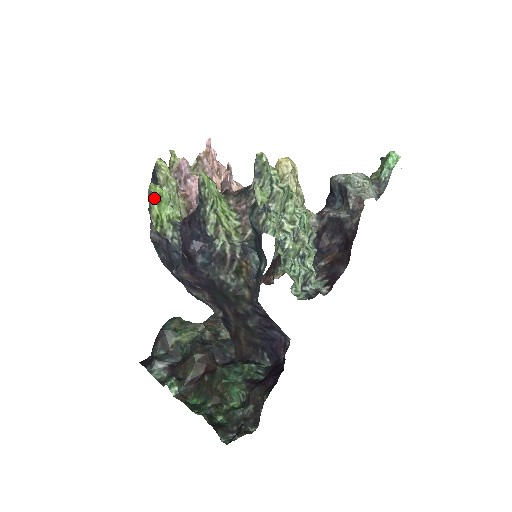
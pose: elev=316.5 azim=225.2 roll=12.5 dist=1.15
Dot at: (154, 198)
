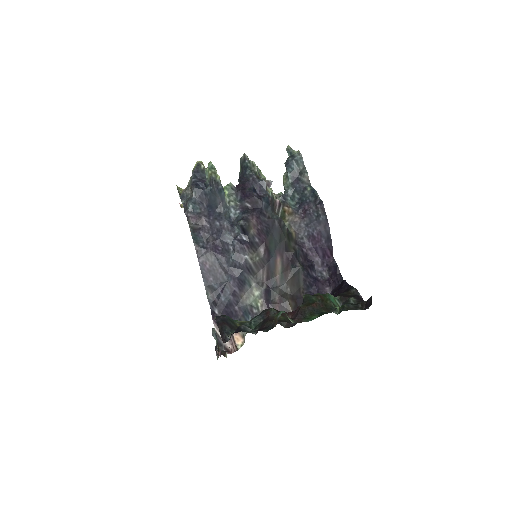
Dot at: occluded
